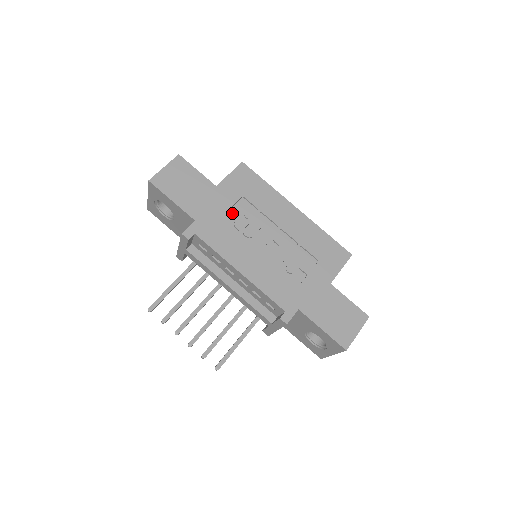
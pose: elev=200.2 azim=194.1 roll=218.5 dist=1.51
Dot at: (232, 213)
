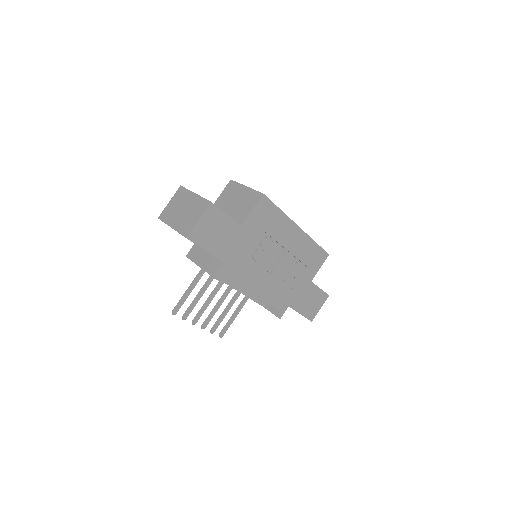
Dot at: (252, 246)
